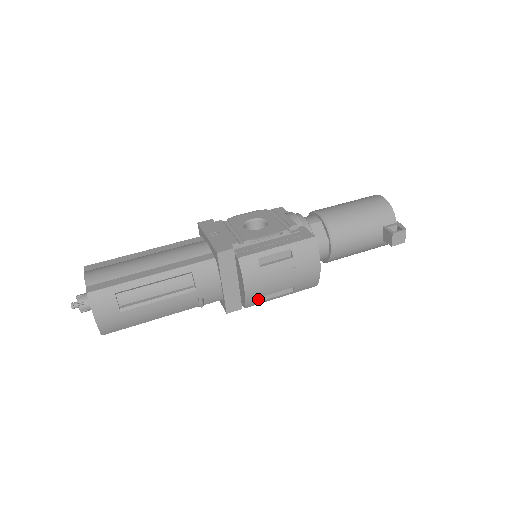
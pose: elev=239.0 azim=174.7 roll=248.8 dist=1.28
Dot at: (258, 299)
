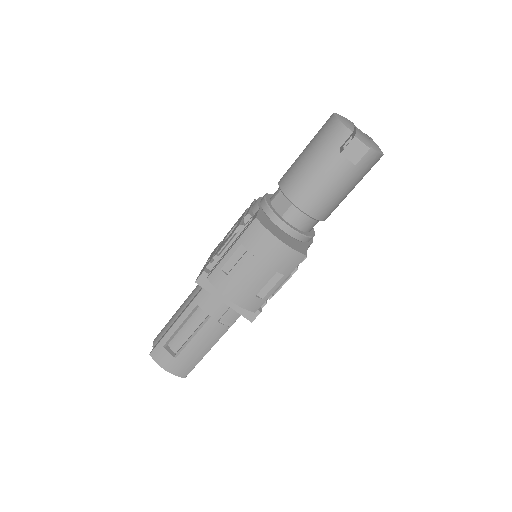
Dot at: (255, 300)
